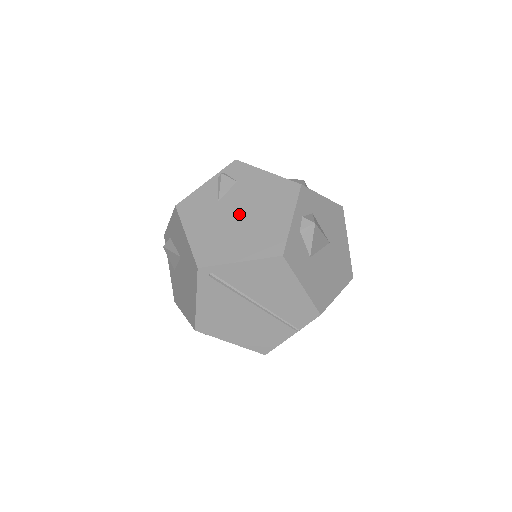
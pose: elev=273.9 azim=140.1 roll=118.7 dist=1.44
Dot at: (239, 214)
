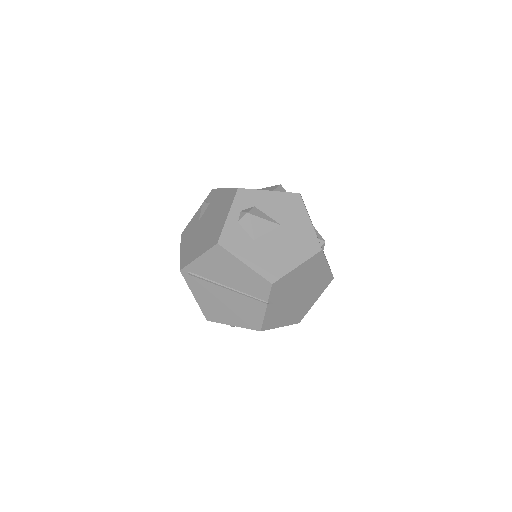
Dot at: (205, 225)
